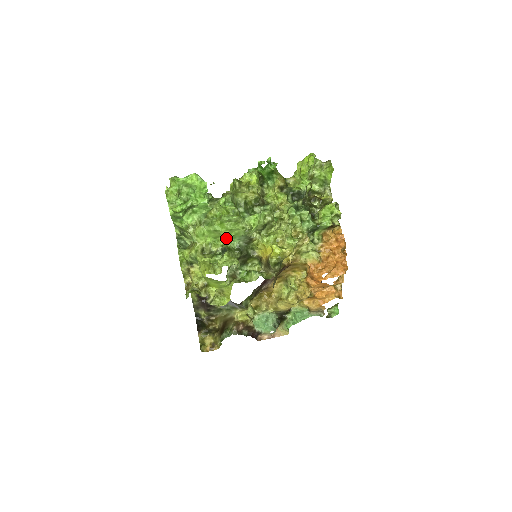
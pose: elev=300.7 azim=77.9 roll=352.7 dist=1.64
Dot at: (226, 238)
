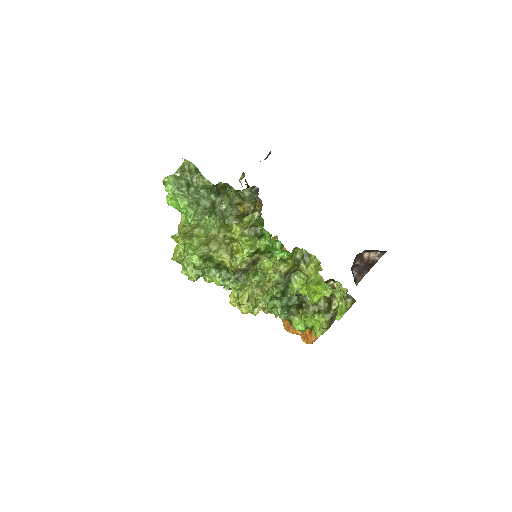
Dot at: occluded
